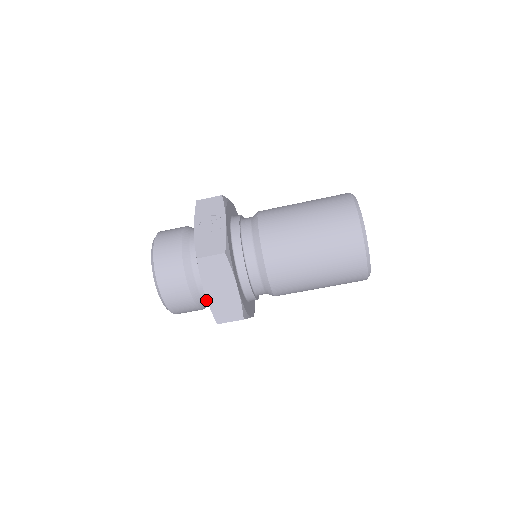
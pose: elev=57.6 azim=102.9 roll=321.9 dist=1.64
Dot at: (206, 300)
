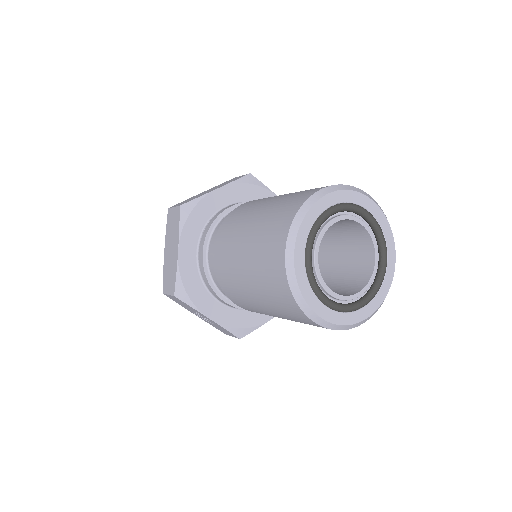
Dot at: occluded
